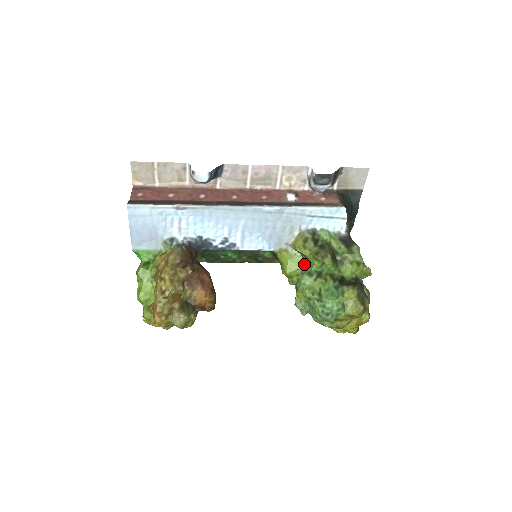
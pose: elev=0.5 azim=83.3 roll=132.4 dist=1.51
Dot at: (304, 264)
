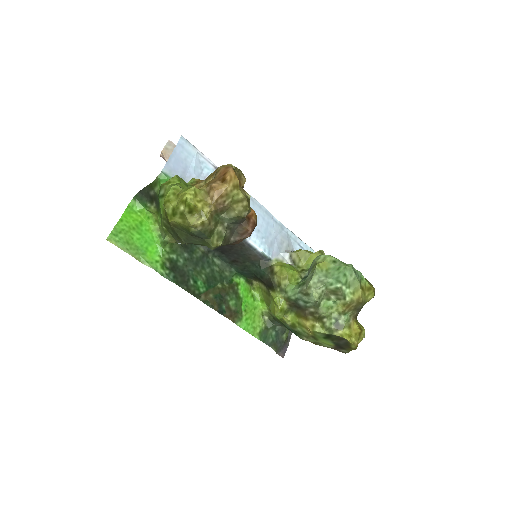
Dot at: (303, 270)
